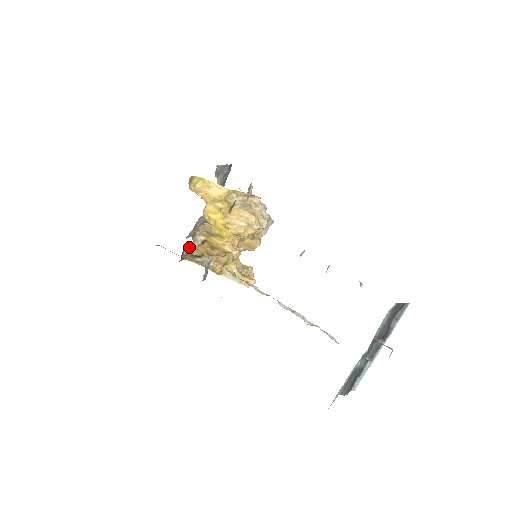
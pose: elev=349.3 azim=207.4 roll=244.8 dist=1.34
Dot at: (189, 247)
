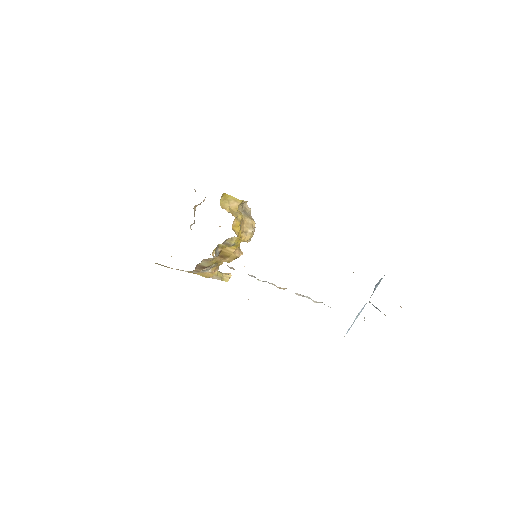
Dot at: (203, 260)
